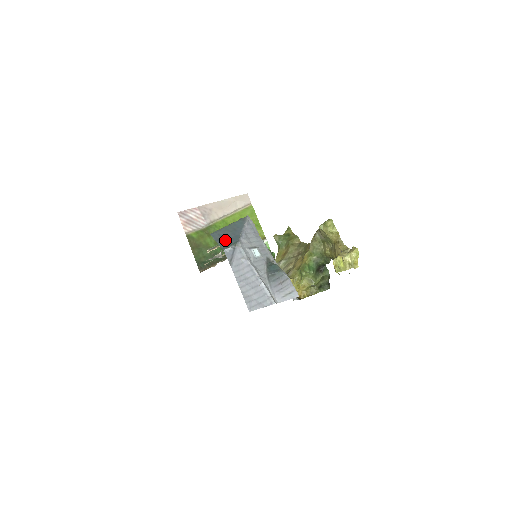
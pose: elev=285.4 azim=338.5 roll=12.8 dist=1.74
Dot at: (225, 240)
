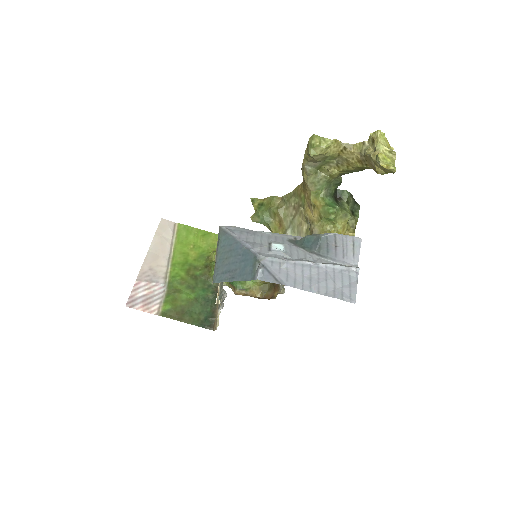
Dot at: (240, 270)
